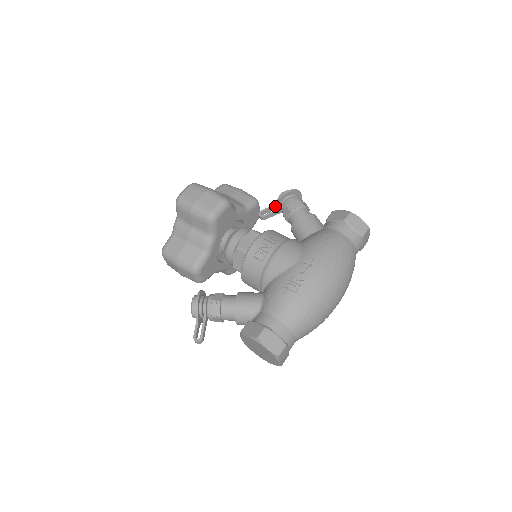
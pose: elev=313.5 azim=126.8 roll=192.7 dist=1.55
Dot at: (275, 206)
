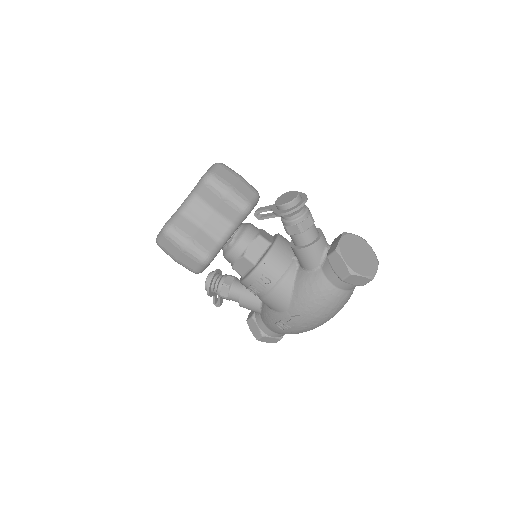
Dot at: (273, 209)
